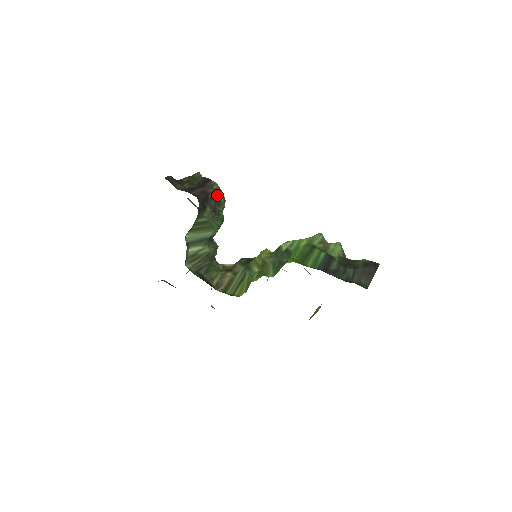
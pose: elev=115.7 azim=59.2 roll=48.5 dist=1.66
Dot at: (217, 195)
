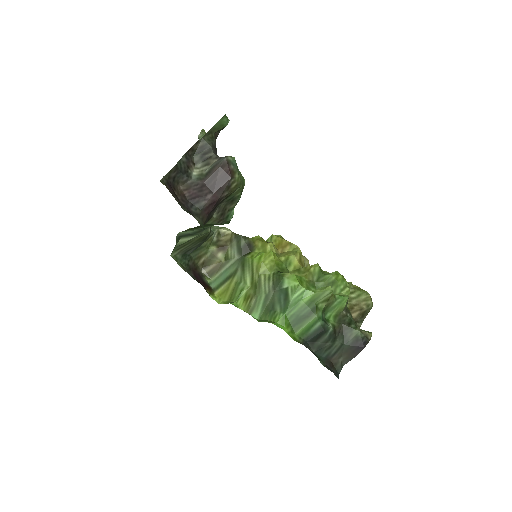
Dot at: (233, 192)
